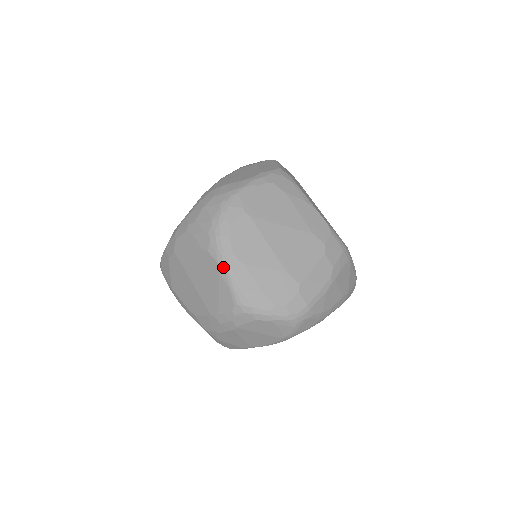
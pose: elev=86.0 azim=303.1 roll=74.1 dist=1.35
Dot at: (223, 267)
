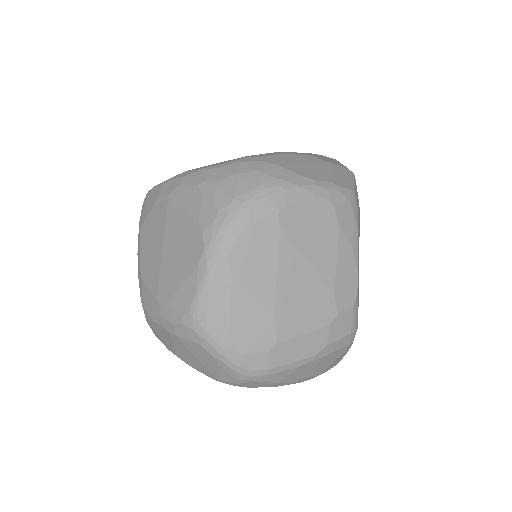
Dot at: (207, 262)
